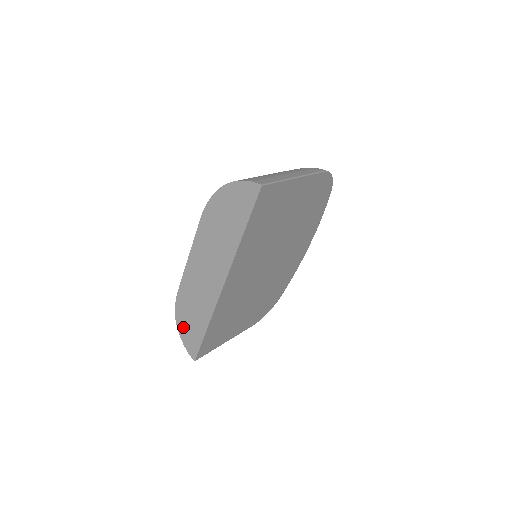
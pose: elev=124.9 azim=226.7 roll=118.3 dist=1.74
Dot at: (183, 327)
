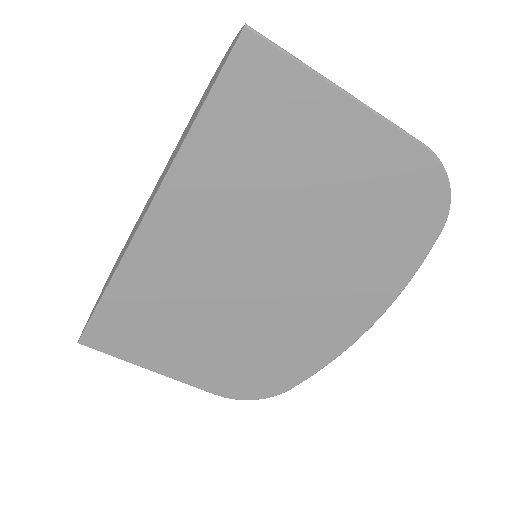
Dot at: occluded
